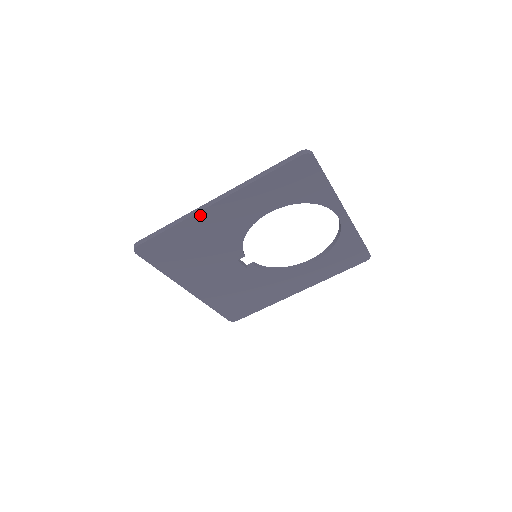
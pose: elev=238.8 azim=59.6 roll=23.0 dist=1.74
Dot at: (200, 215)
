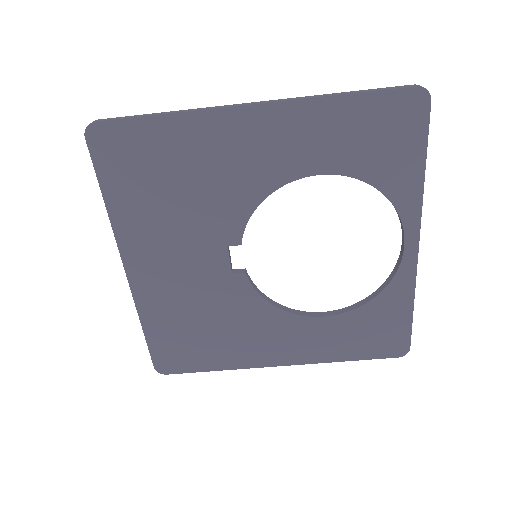
Dot at: (219, 116)
